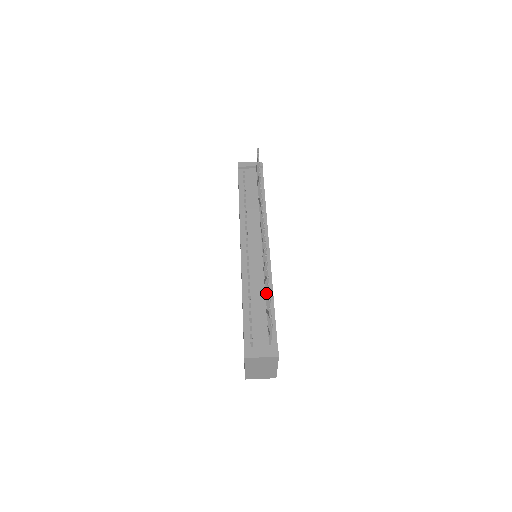
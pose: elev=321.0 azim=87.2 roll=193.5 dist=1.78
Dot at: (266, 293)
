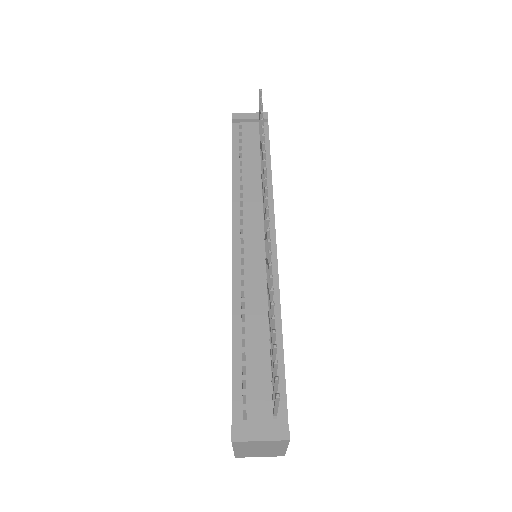
Dot at: (270, 327)
